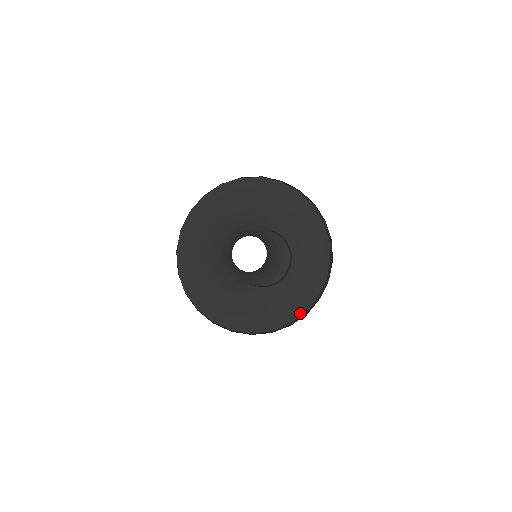
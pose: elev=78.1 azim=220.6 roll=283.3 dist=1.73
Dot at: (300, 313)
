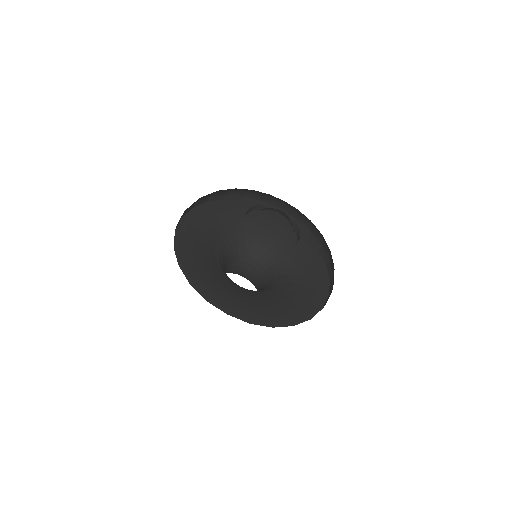
Dot at: (324, 297)
